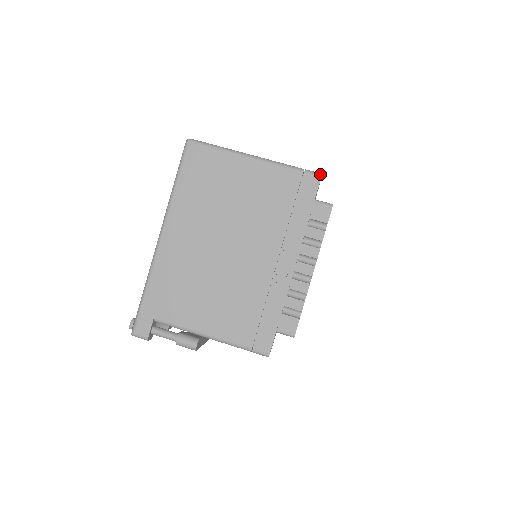
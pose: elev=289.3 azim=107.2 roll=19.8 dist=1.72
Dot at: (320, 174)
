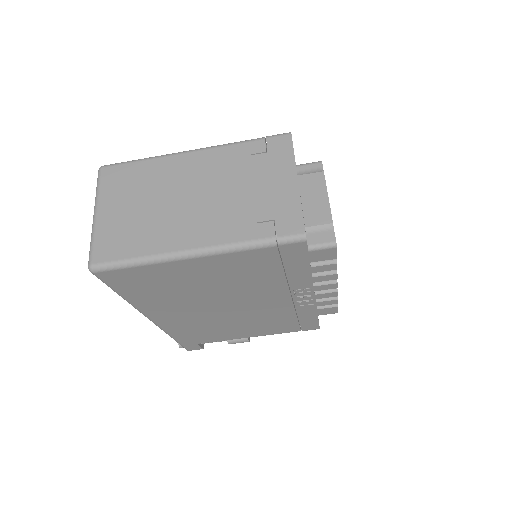
Dot at: (303, 239)
